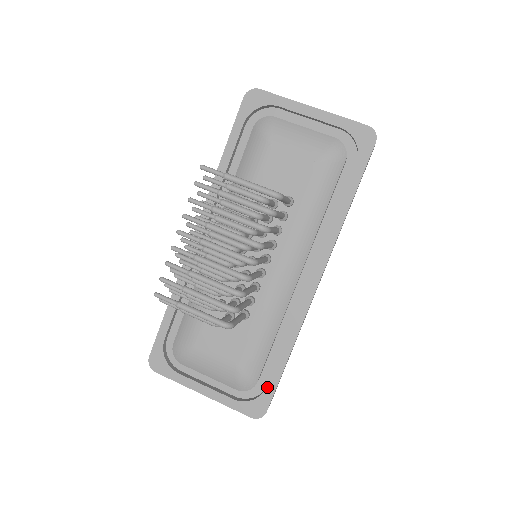
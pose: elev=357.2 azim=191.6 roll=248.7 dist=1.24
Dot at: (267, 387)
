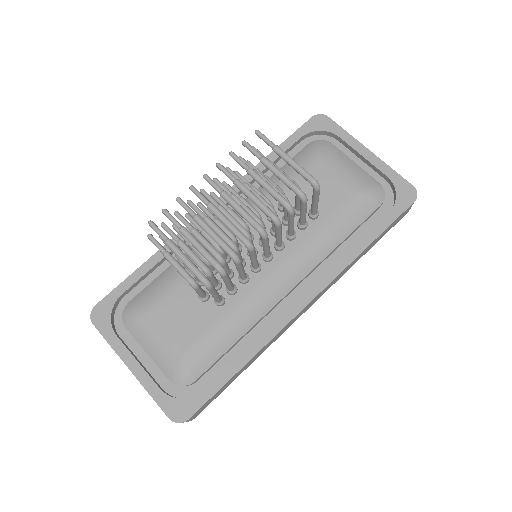
Dot at: (203, 390)
